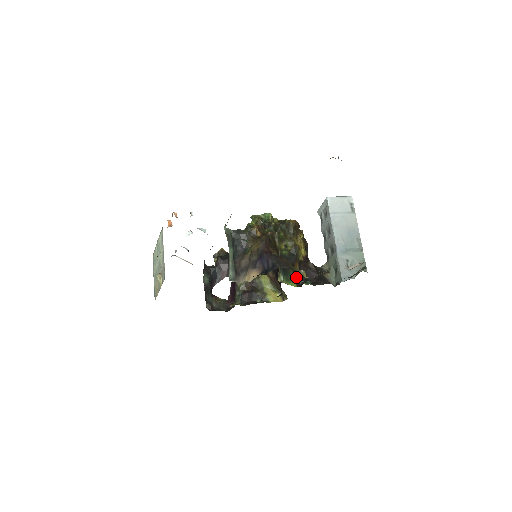
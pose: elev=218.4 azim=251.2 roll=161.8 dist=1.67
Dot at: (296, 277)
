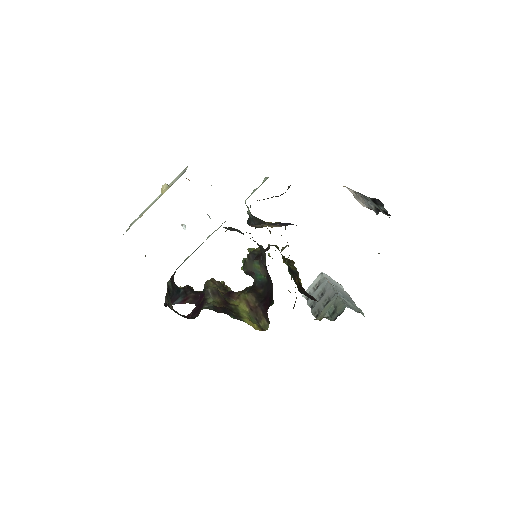
Dot at: (297, 285)
